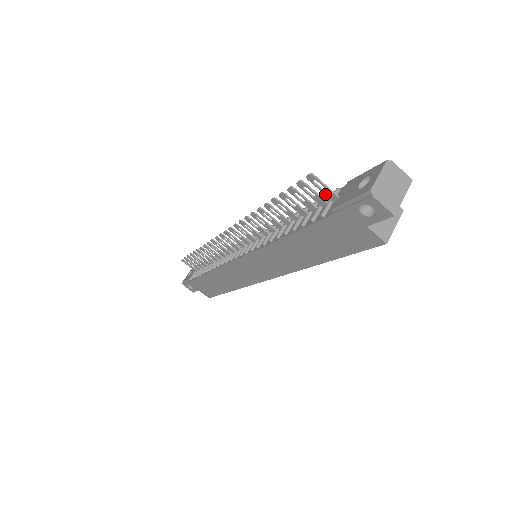
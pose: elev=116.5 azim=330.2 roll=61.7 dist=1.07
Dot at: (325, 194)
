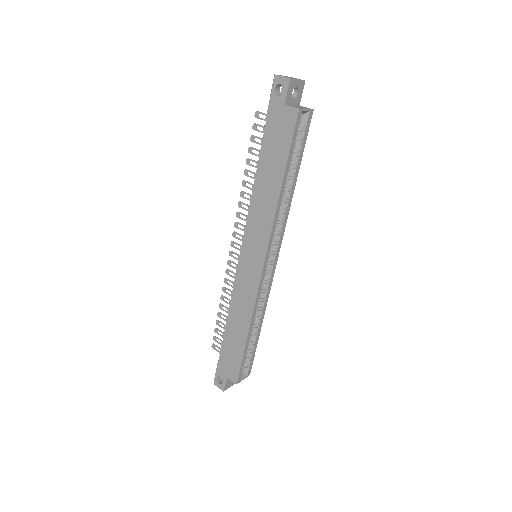
Dot at: occluded
